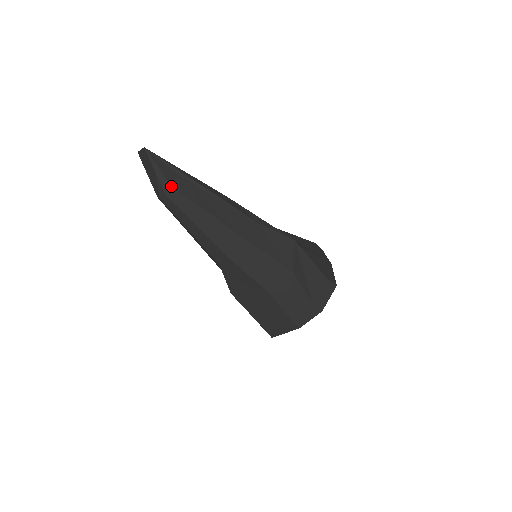
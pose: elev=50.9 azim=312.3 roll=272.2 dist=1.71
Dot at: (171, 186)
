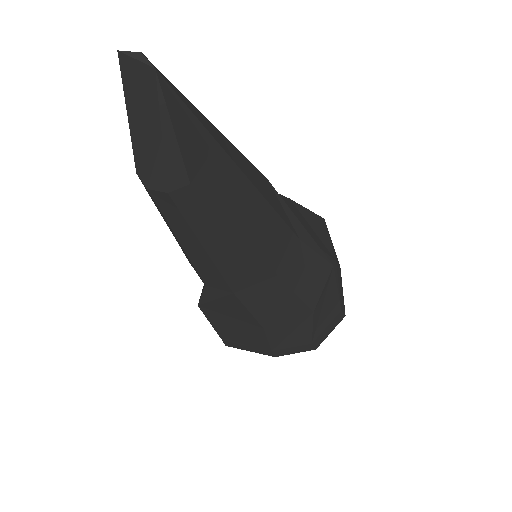
Dot at: (189, 181)
